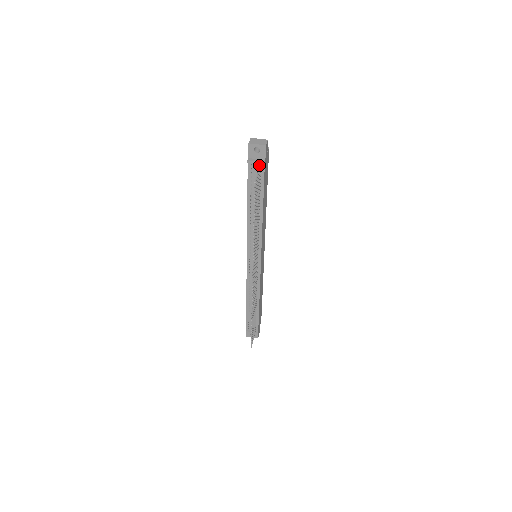
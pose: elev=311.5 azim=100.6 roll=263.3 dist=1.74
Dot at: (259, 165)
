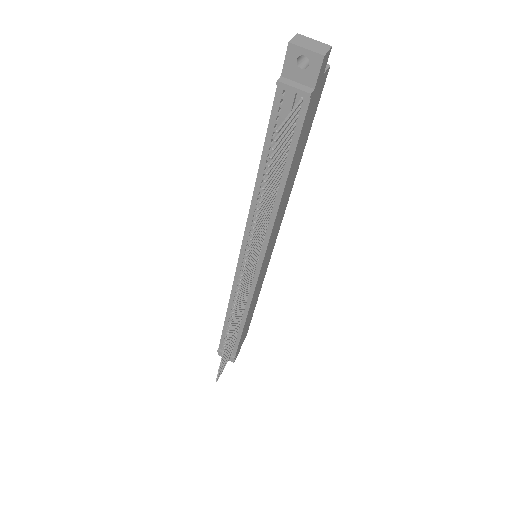
Dot at: (299, 97)
